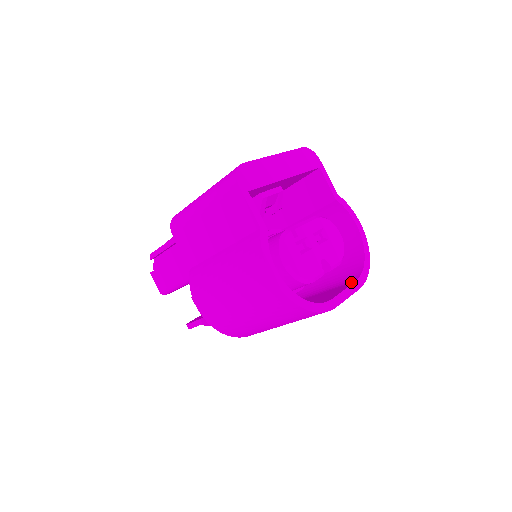
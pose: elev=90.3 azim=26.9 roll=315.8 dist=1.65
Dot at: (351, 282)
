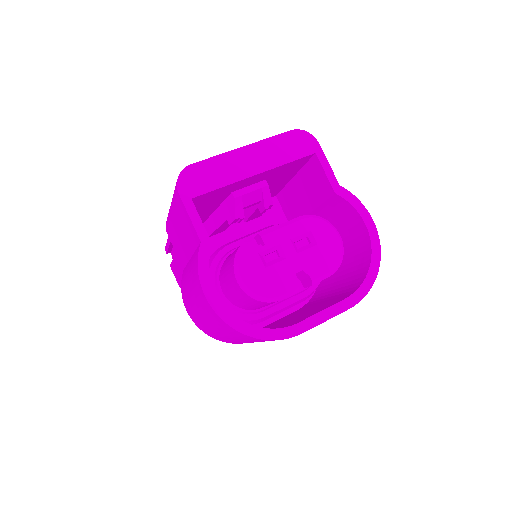
Dot at: (342, 298)
